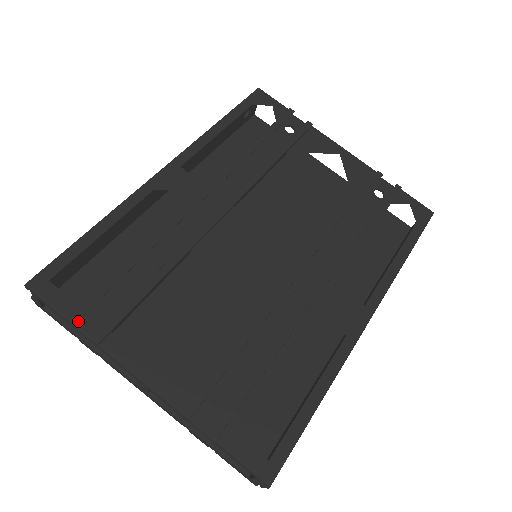
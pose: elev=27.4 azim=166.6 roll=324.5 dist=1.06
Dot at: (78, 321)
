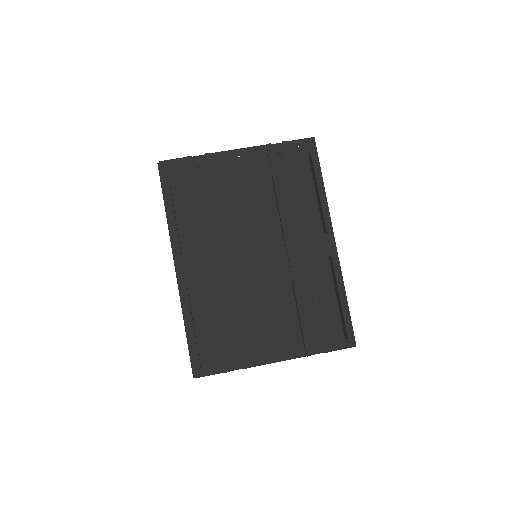
Dot at: (229, 368)
